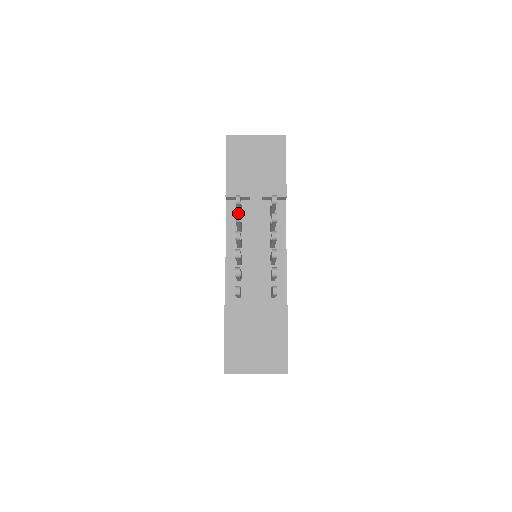
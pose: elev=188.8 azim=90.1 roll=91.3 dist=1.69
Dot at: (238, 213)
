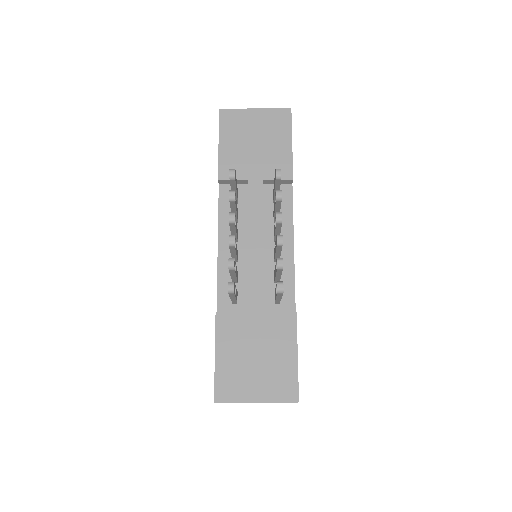
Dot at: (232, 190)
